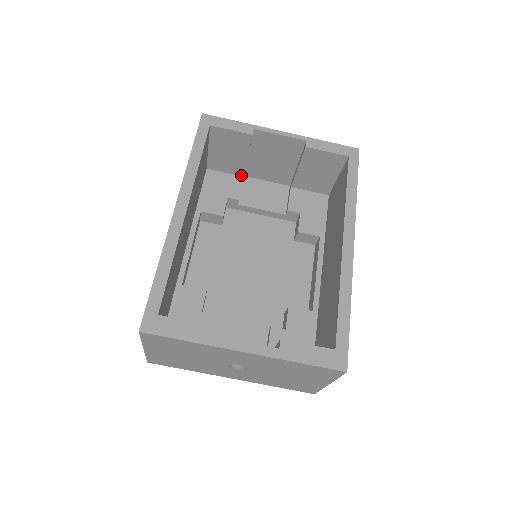
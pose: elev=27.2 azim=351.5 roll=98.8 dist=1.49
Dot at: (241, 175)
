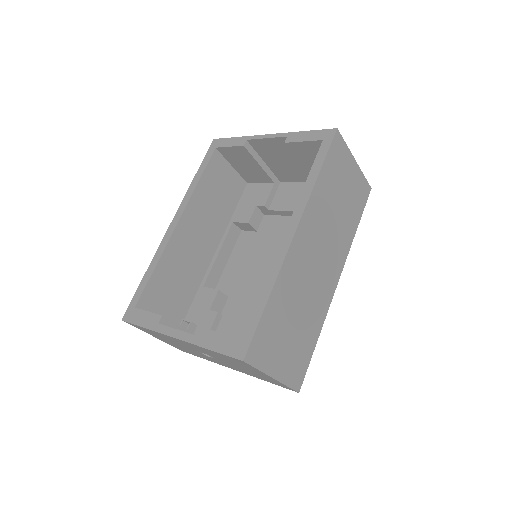
Dot at: (272, 182)
